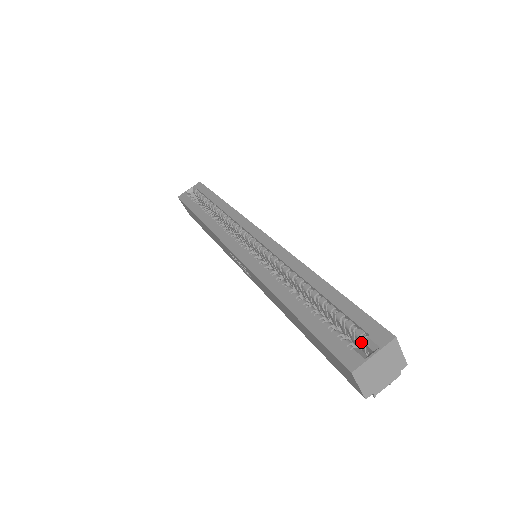
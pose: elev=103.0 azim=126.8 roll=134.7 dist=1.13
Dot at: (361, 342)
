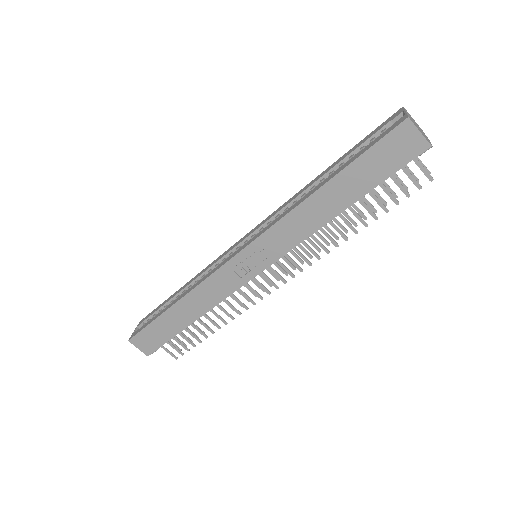
Dot at: occluded
